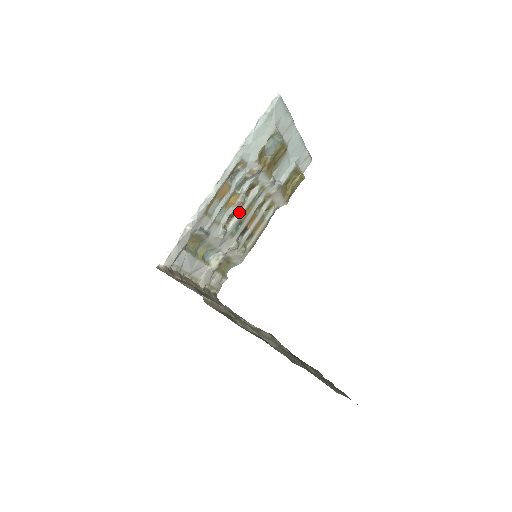
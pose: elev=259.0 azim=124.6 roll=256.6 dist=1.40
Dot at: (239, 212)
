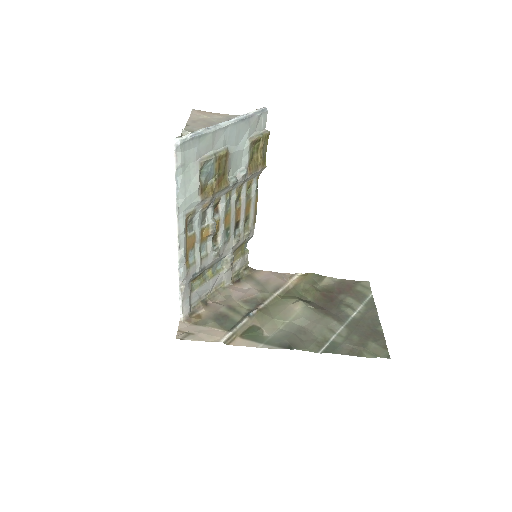
Dot at: (219, 228)
